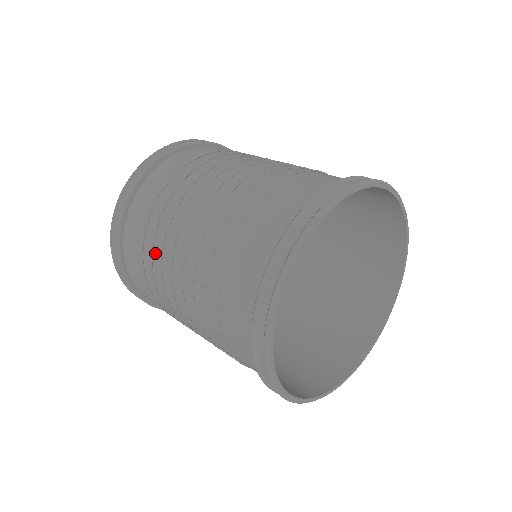
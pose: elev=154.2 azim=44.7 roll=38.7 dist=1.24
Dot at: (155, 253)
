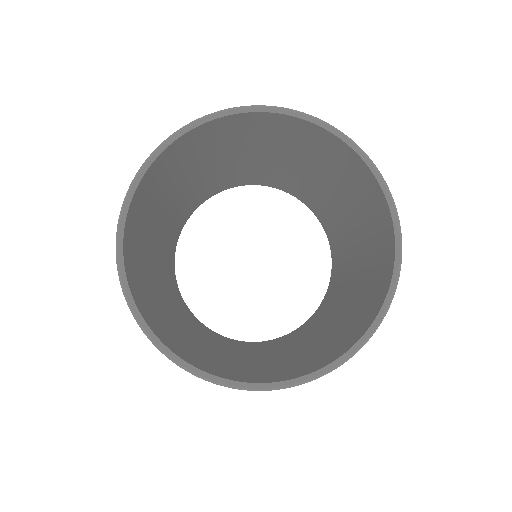
Dot at: (164, 242)
